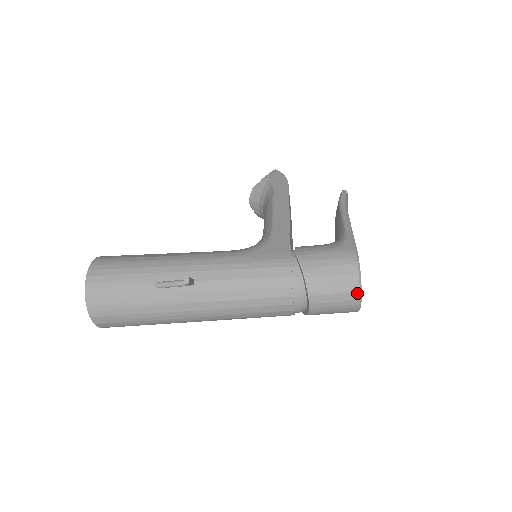
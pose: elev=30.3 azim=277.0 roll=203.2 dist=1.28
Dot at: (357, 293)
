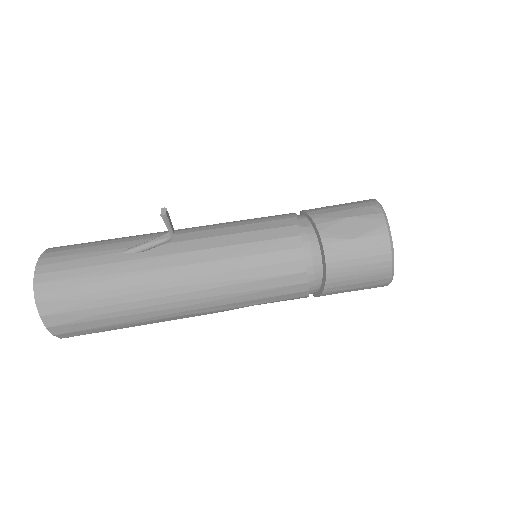
Dot at: (385, 235)
